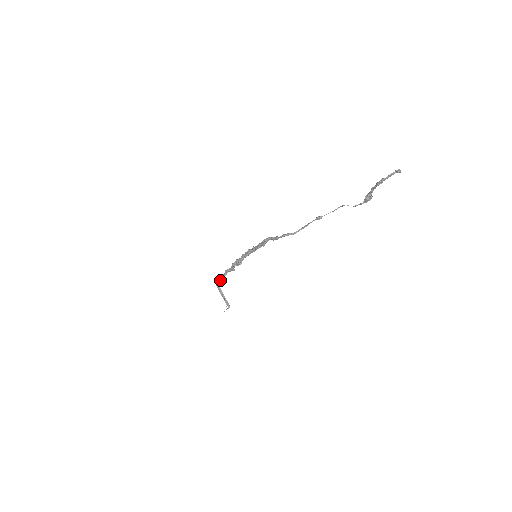
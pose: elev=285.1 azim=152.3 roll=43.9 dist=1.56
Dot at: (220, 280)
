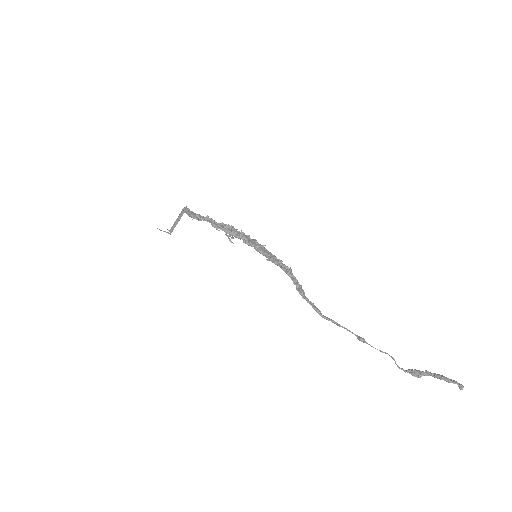
Dot at: (193, 217)
